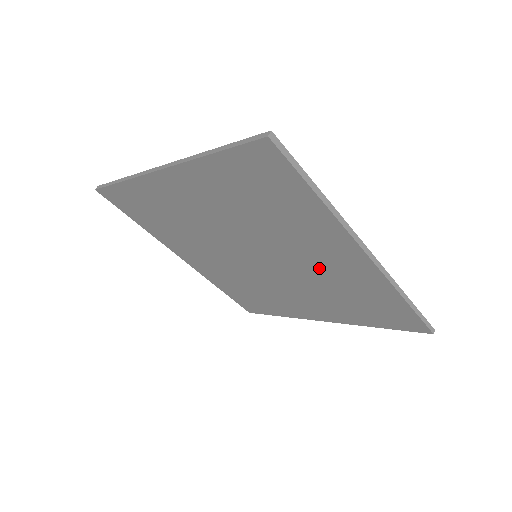
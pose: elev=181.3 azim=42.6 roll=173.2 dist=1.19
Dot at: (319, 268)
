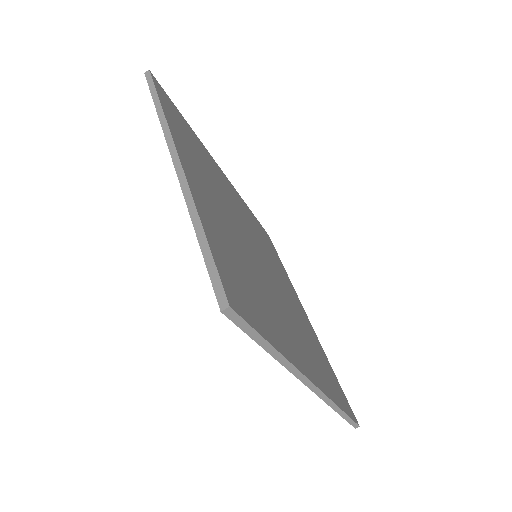
Dot at: occluded
